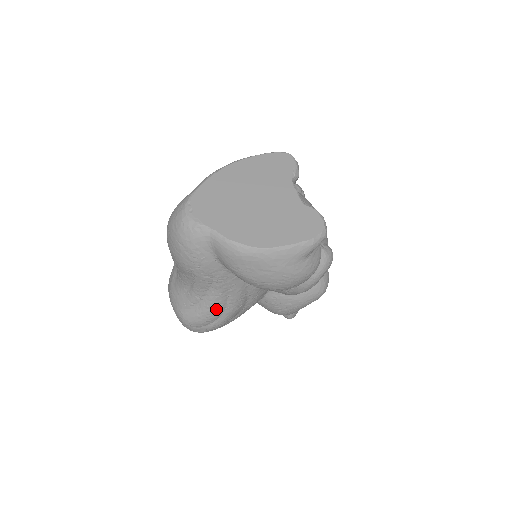
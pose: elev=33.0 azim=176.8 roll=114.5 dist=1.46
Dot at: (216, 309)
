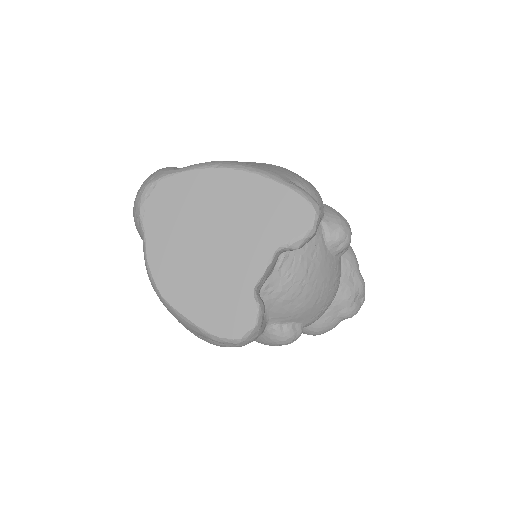
Dot at: occluded
